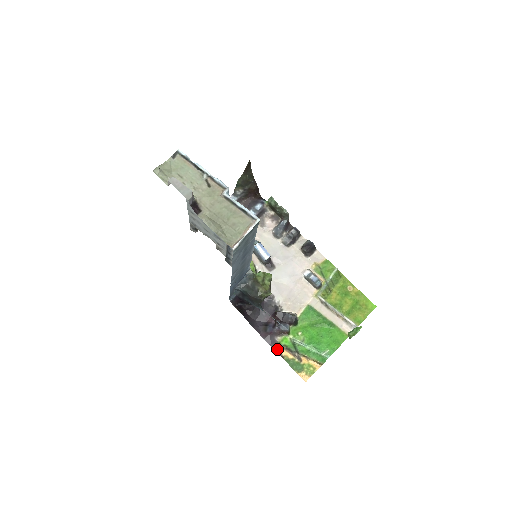
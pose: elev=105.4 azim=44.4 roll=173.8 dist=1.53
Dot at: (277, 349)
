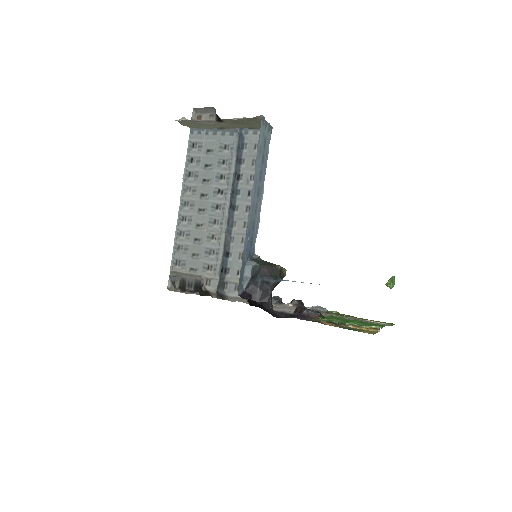
Dot at: (317, 321)
